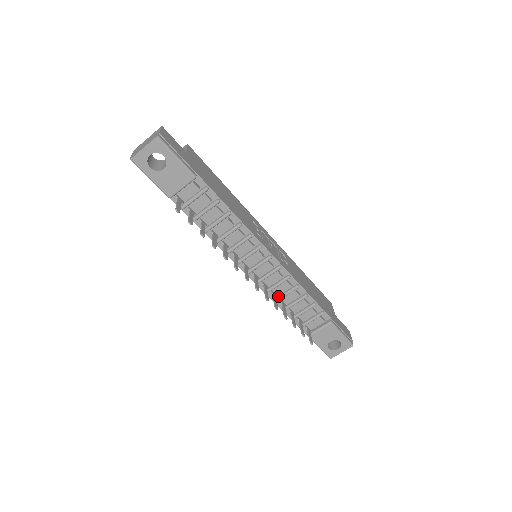
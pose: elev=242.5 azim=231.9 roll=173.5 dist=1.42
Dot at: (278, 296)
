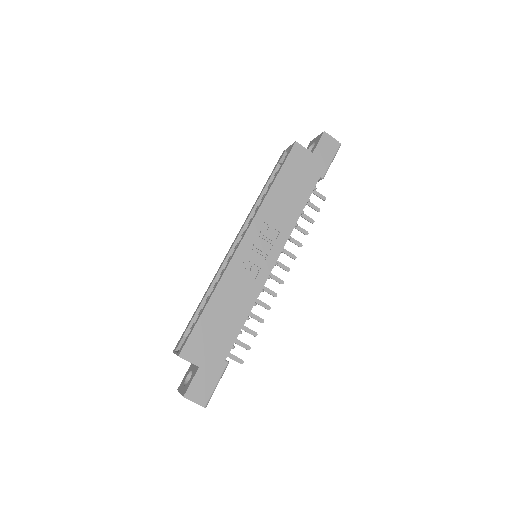
Dot at: occluded
